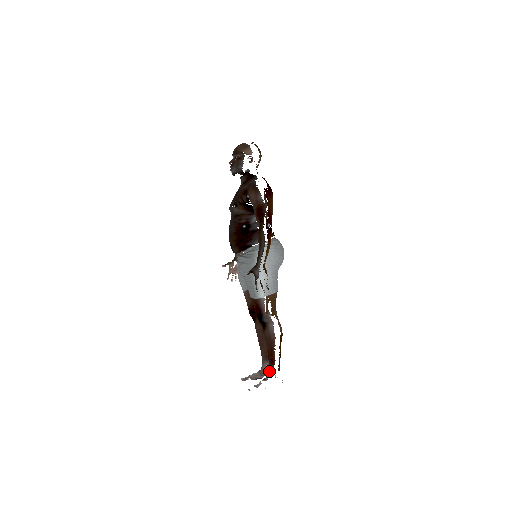
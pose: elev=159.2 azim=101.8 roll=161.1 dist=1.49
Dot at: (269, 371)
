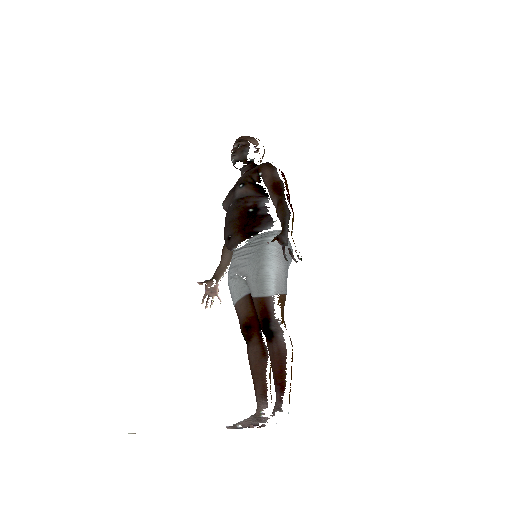
Dot at: (276, 403)
